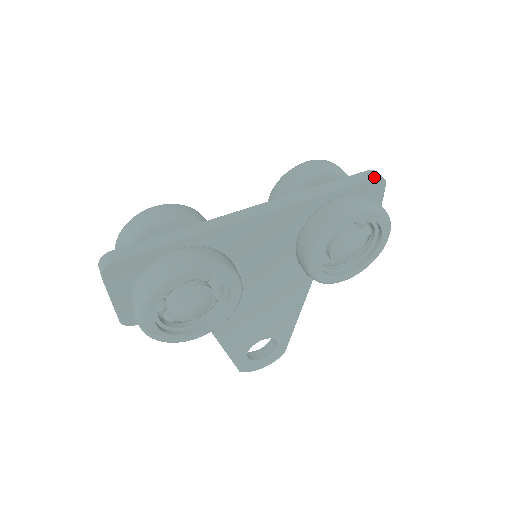
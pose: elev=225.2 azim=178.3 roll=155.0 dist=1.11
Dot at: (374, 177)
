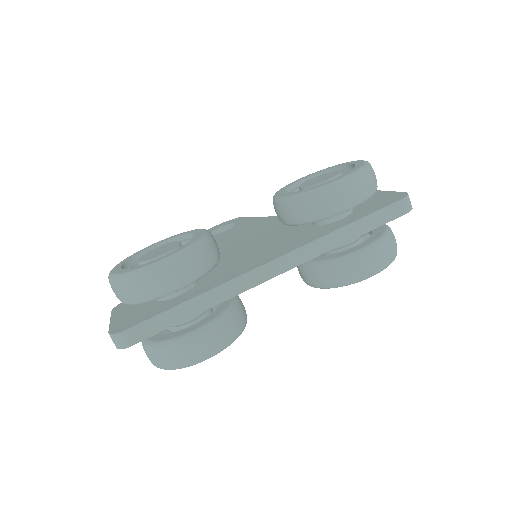
Dot at: (404, 214)
